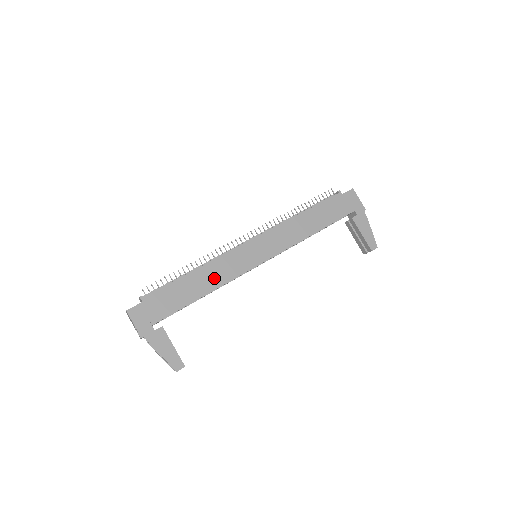
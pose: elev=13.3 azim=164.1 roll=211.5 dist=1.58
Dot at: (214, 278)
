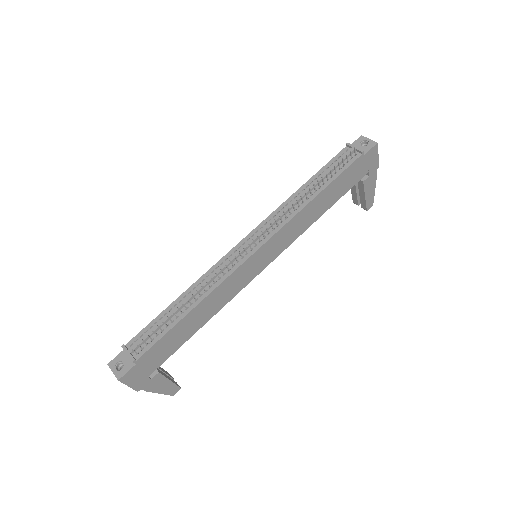
Dot at: (214, 306)
